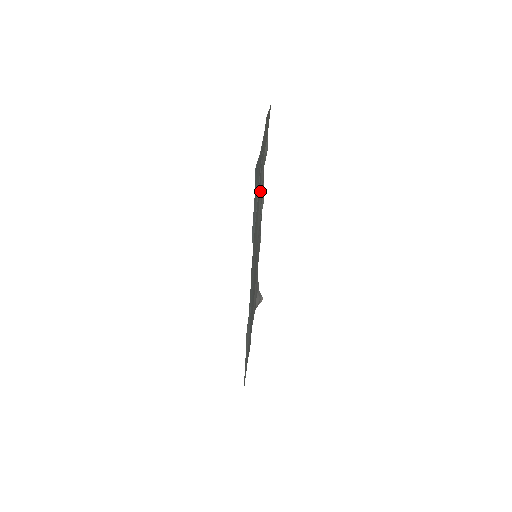
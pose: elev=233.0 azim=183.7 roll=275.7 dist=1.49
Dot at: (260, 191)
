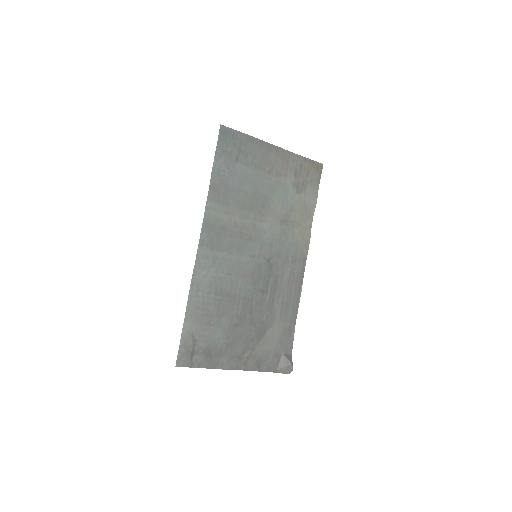
Dot at: (278, 205)
